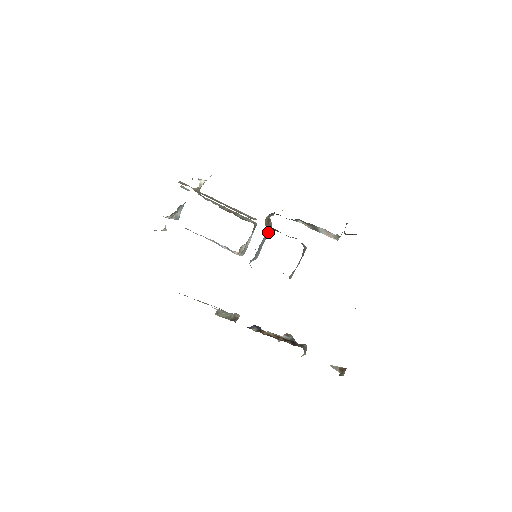
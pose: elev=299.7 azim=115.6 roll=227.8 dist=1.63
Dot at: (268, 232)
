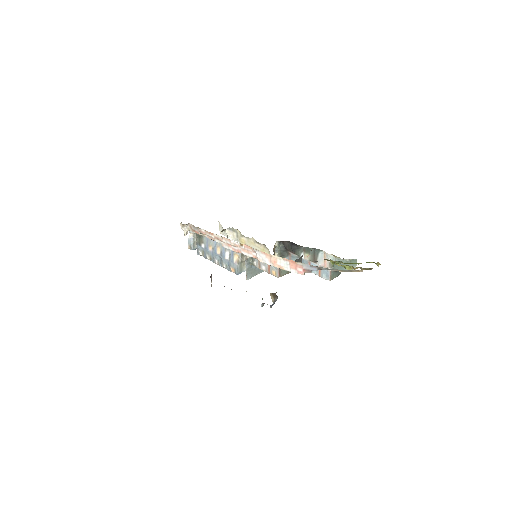
Dot at: occluded
